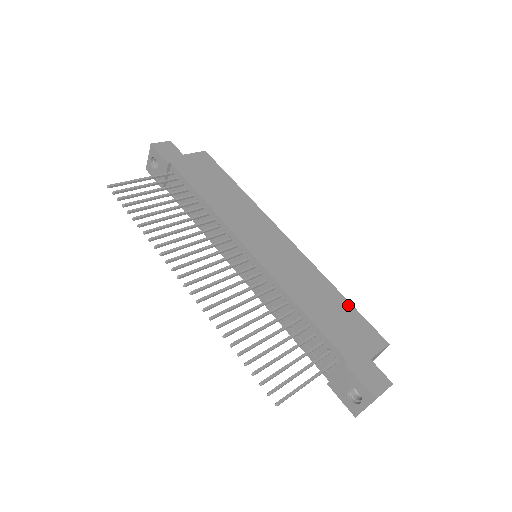
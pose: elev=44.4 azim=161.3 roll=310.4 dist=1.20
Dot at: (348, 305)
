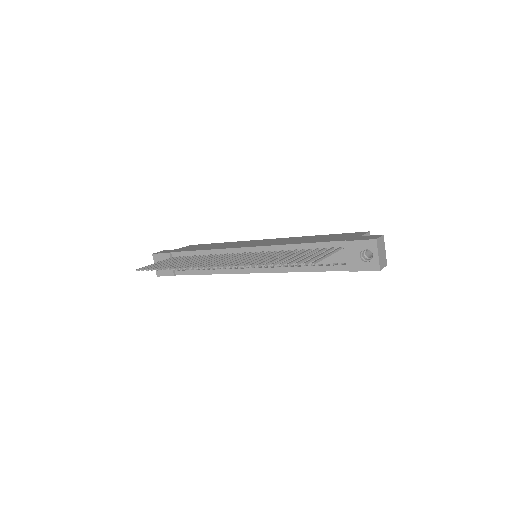
Dot at: (330, 235)
